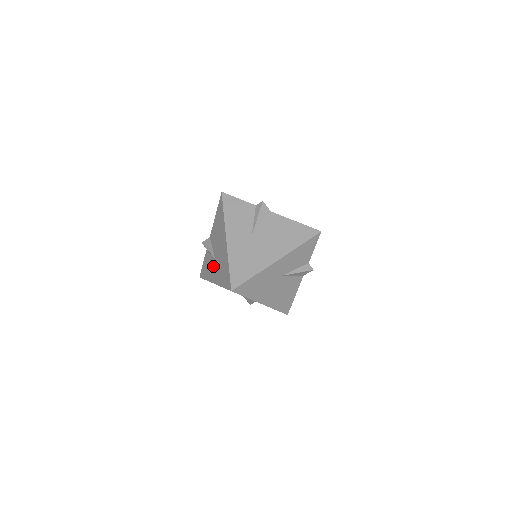
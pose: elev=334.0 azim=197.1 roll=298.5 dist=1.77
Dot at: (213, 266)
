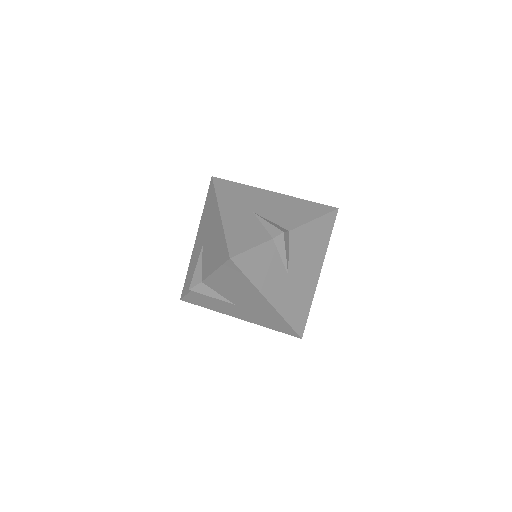
Dot at: (231, 308)
